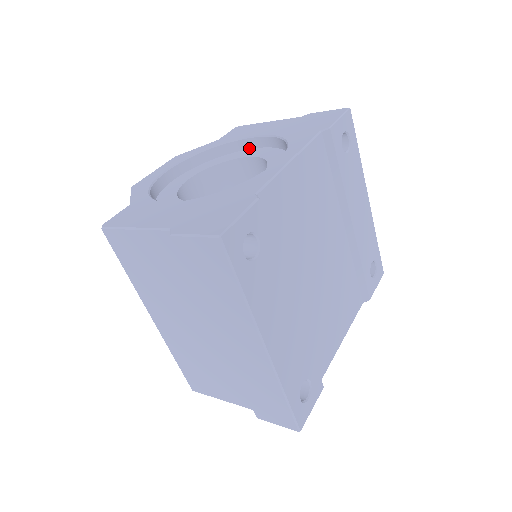
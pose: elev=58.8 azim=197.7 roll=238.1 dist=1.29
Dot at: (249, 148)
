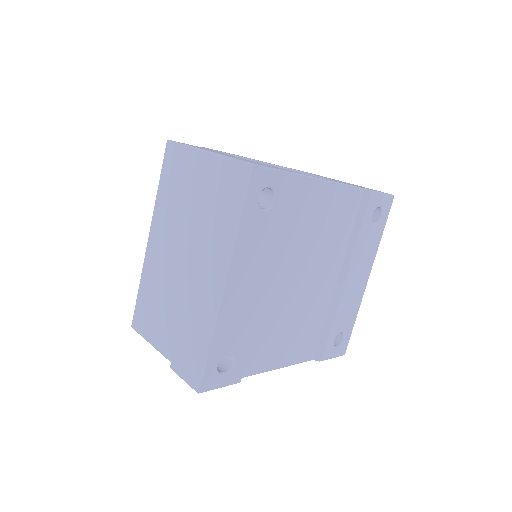
Dot at: occluded
